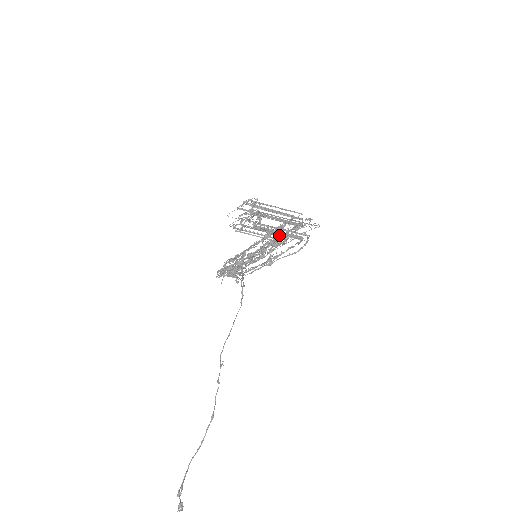
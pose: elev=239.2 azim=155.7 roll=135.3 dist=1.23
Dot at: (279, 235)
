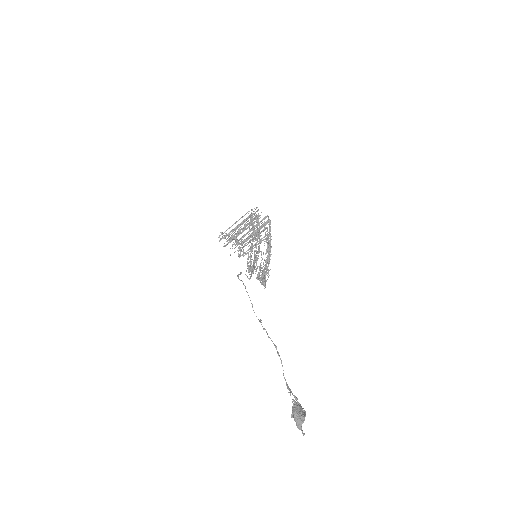
Dot at: occluded
